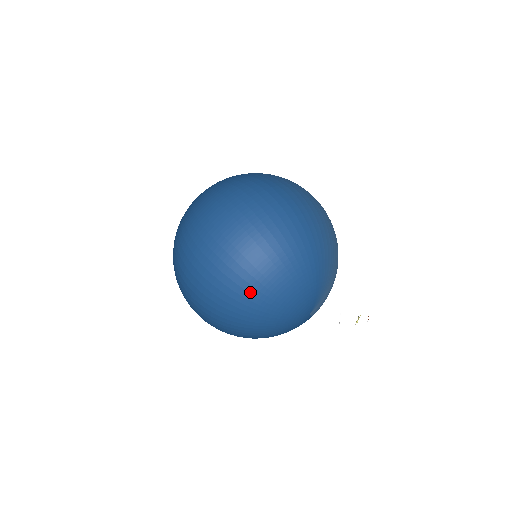
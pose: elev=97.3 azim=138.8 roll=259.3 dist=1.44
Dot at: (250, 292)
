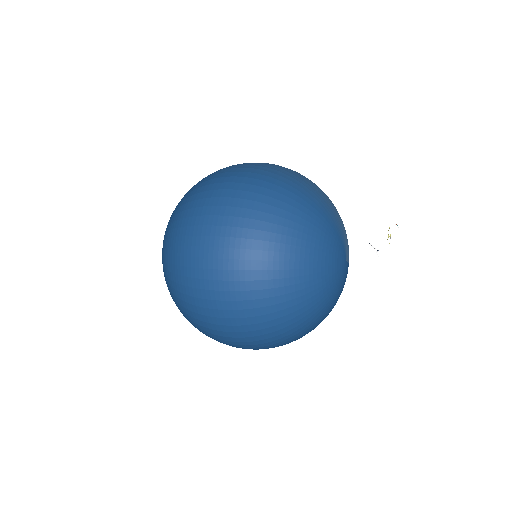
Dot at: (281, 277)
